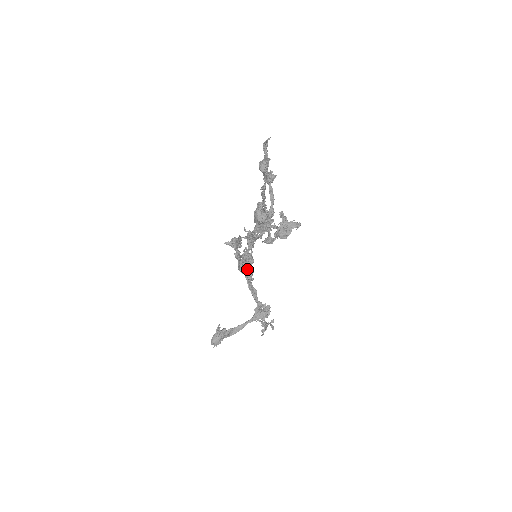
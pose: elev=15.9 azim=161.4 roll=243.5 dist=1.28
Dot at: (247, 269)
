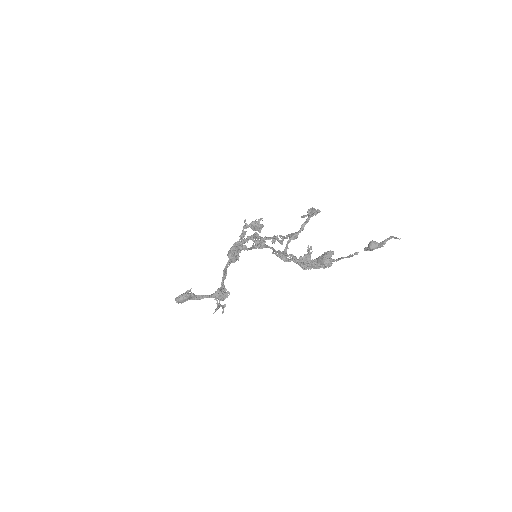
Dot at: (235, 256)
